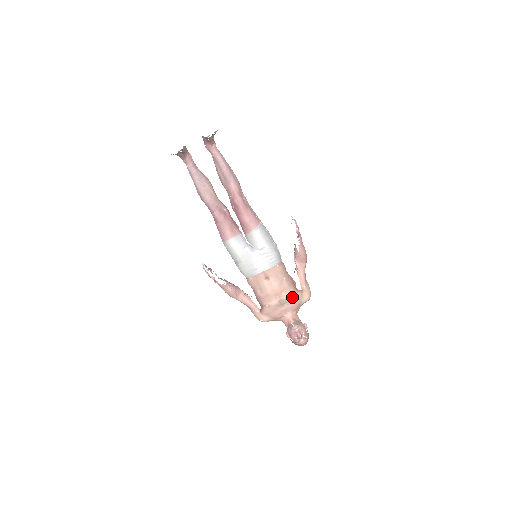
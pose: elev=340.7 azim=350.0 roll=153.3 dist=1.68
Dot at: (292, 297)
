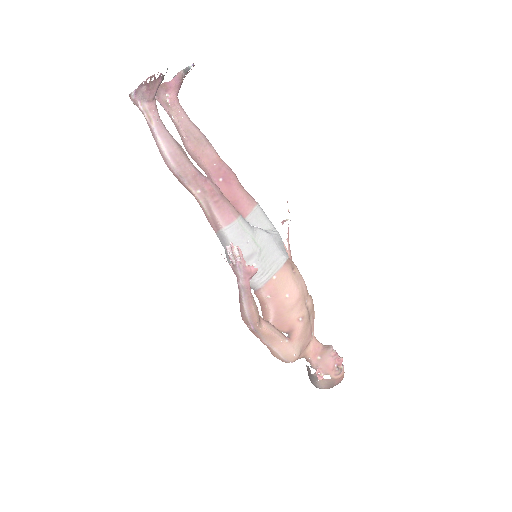
Dot at: occluded
